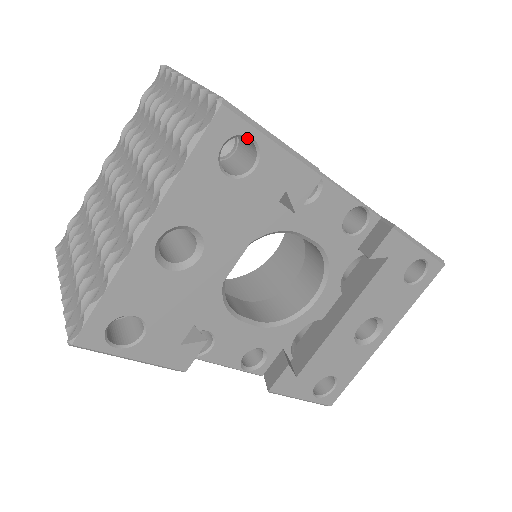
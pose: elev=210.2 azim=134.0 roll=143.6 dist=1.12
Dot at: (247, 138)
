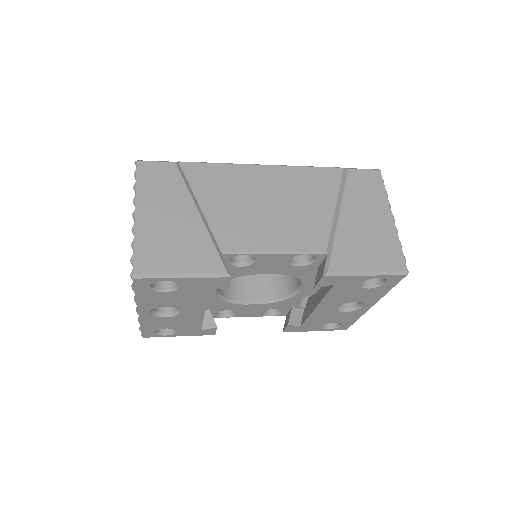
Dot at: occluded
